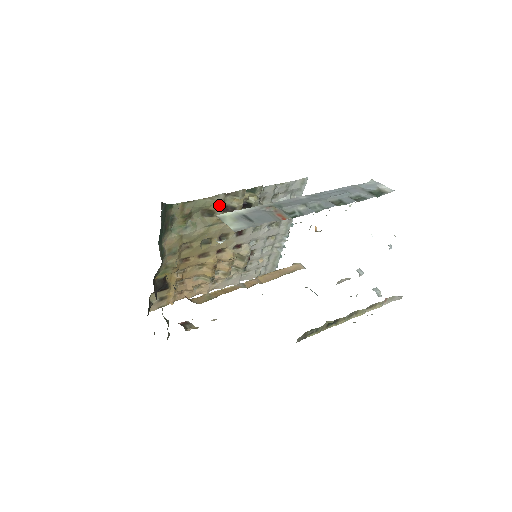
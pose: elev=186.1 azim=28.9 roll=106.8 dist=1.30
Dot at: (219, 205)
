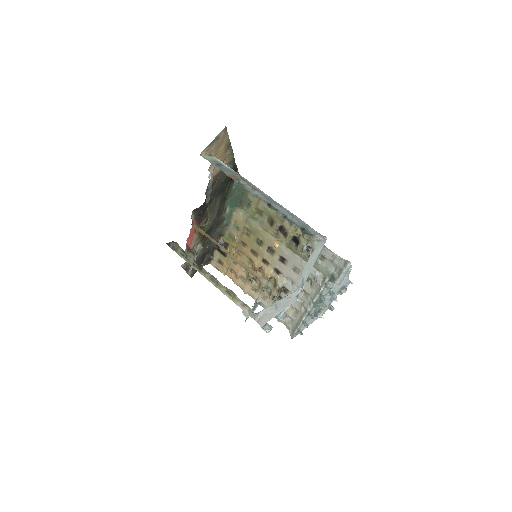
Dot at: (278, 220)
